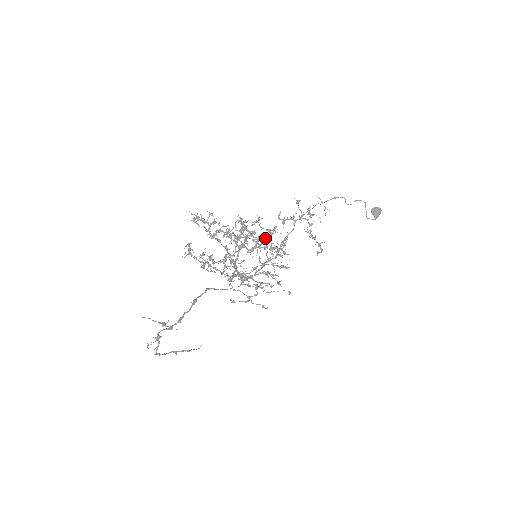
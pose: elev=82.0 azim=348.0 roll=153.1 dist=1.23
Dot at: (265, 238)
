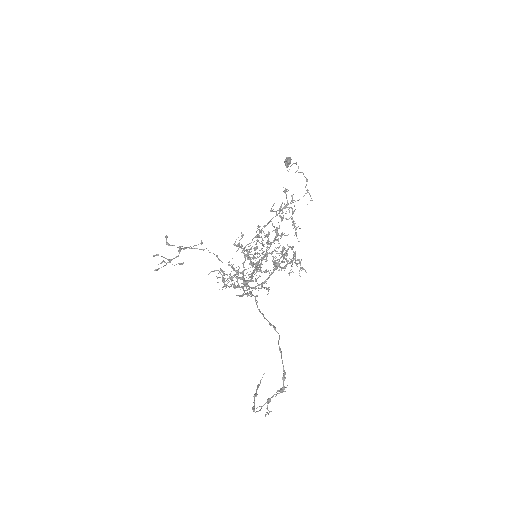
Dot at: occluded
